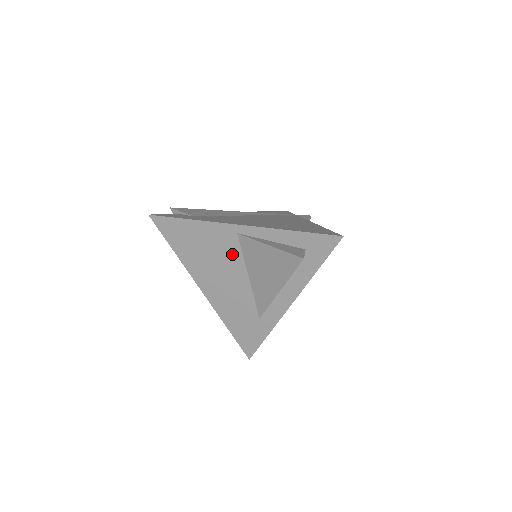
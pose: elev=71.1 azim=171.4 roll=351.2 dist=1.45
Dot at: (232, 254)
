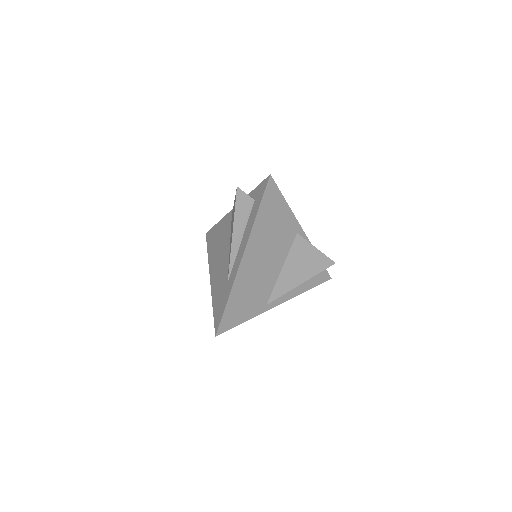
Dot at: (227, 233)
